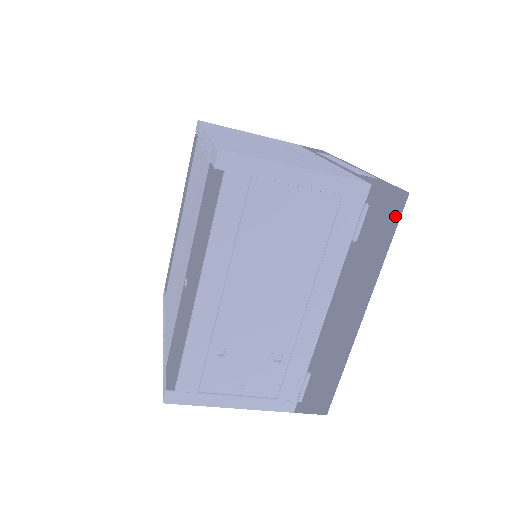
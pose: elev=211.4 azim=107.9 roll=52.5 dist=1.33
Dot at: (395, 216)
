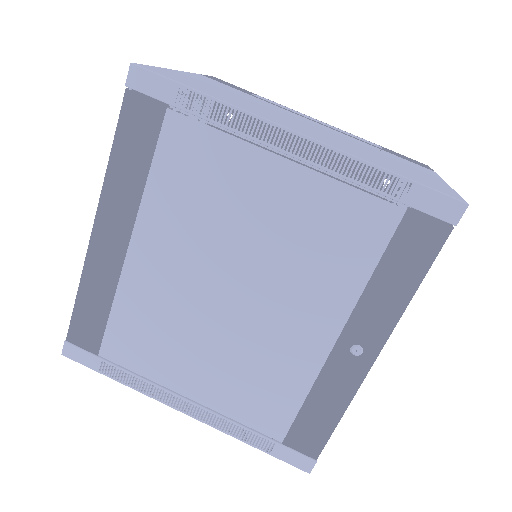
Dot at: occluded
